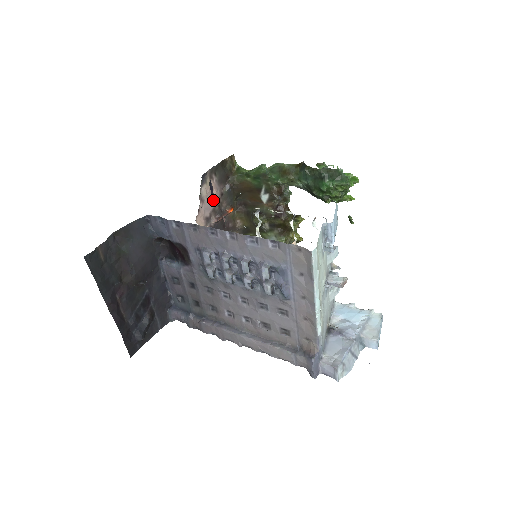
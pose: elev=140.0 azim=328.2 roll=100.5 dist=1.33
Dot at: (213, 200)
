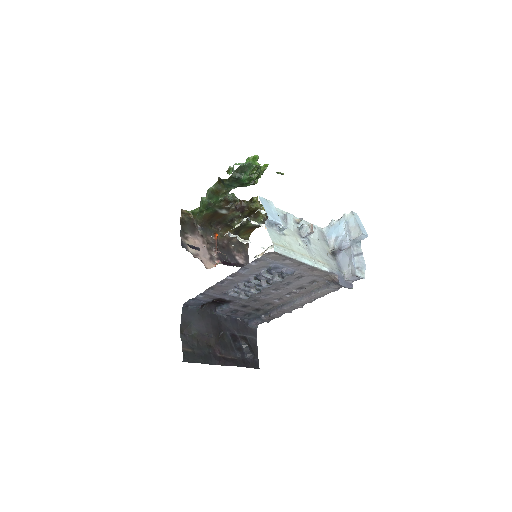
Dot at: (201, 246)
